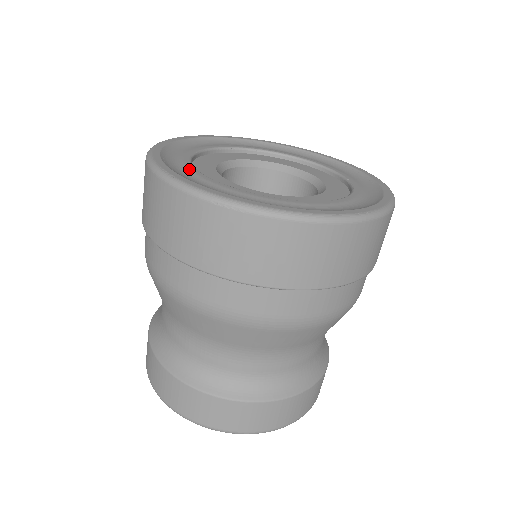
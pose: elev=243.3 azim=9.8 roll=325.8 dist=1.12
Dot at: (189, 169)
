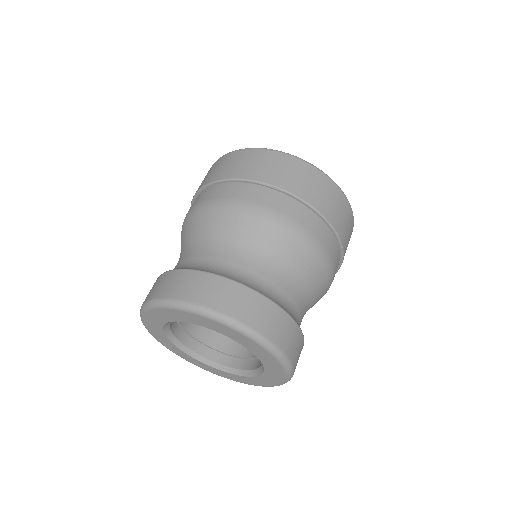
Dot at: occluded
